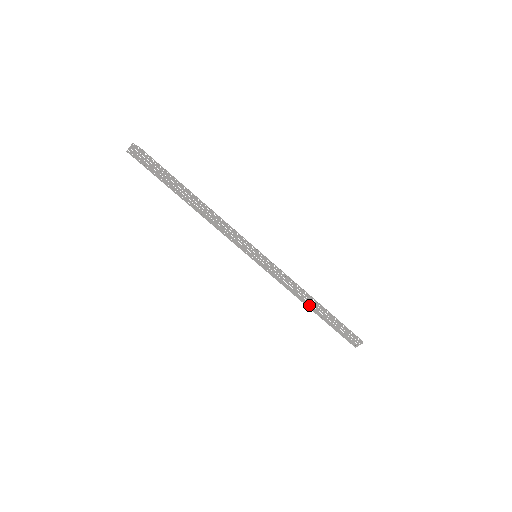
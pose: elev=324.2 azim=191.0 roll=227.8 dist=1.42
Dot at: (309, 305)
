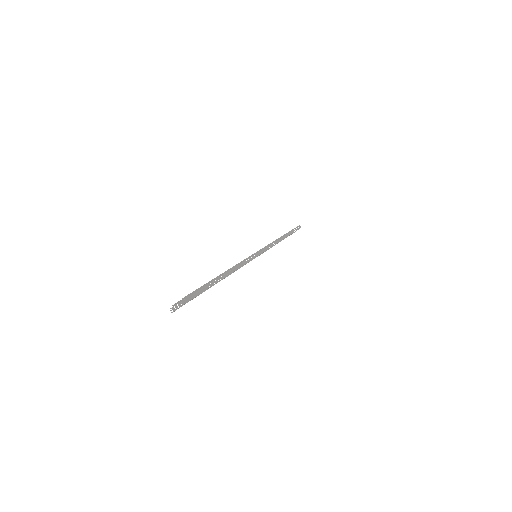
Dot at: occluded
